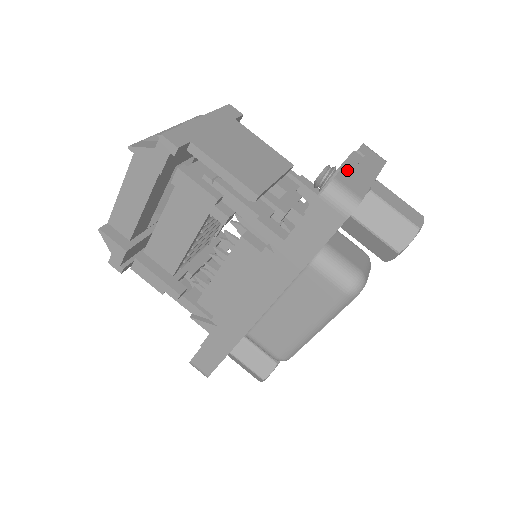
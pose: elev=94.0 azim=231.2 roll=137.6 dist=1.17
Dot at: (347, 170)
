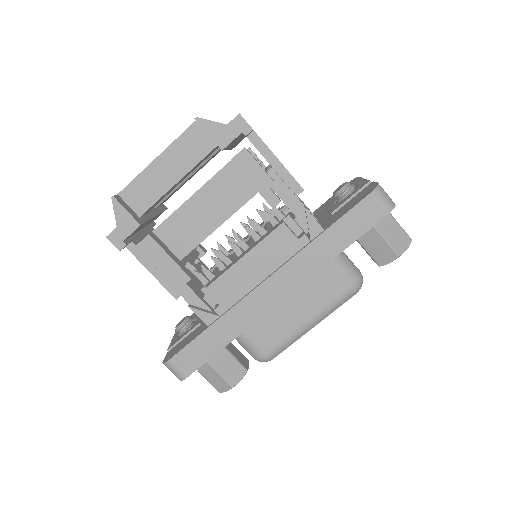
Dot at: occluded
